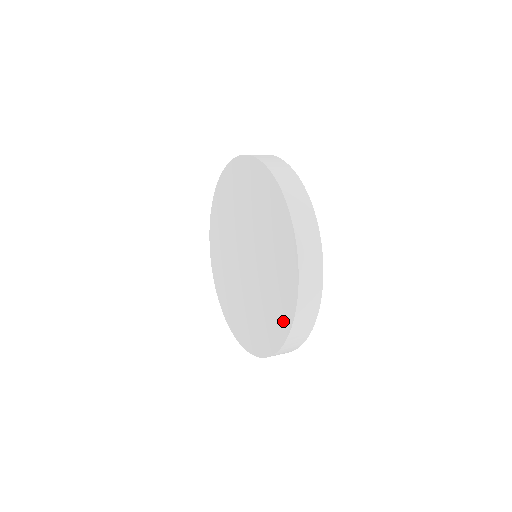
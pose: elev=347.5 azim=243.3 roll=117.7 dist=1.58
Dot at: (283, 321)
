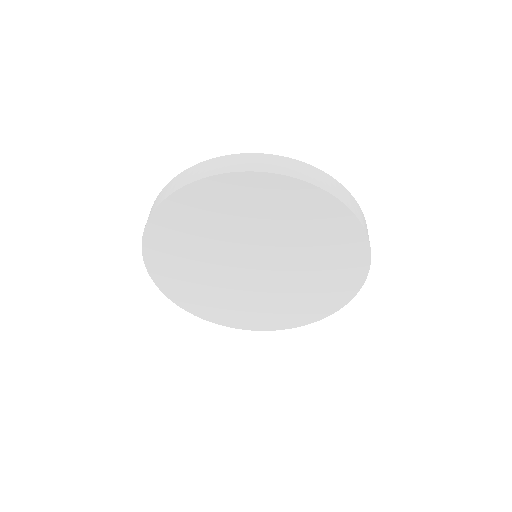
Dot at: (321, 310)
